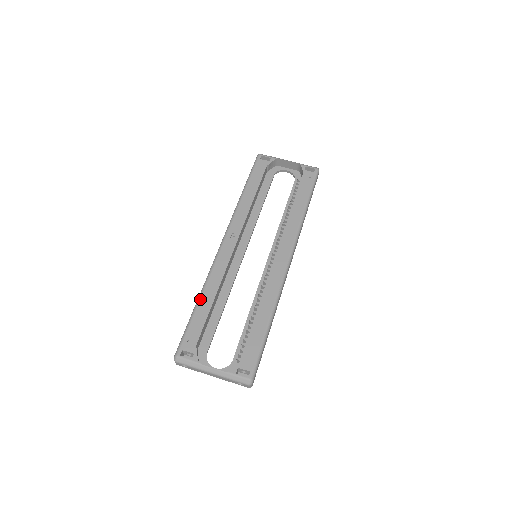
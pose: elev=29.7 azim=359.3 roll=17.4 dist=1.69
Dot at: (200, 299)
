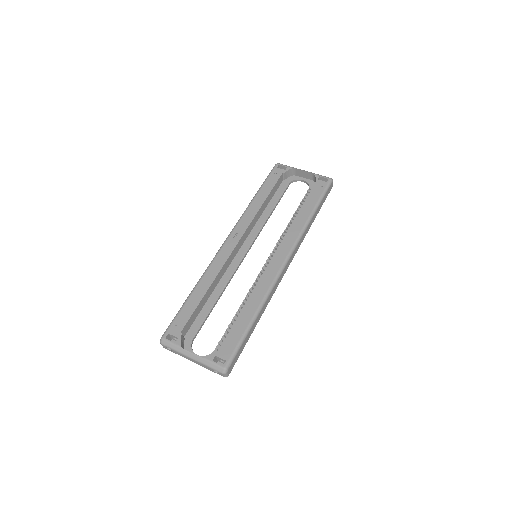
Dot at: (194, 289)
